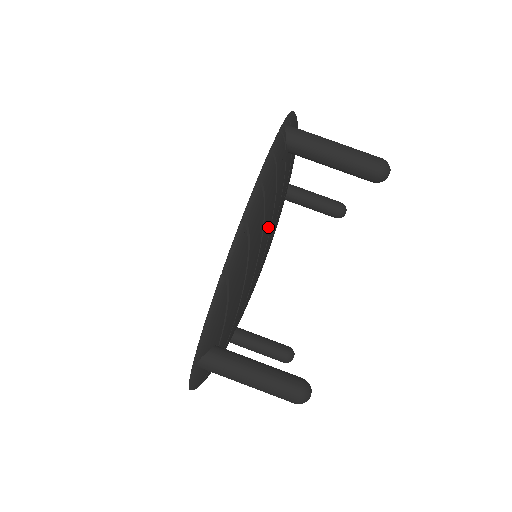
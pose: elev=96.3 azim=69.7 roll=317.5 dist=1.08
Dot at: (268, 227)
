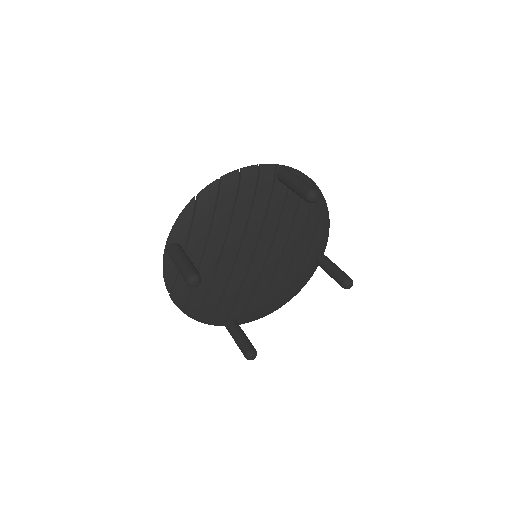
Dot at: (245, 208)
